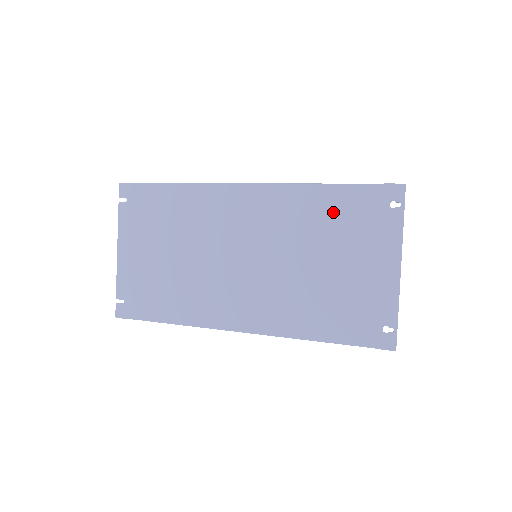
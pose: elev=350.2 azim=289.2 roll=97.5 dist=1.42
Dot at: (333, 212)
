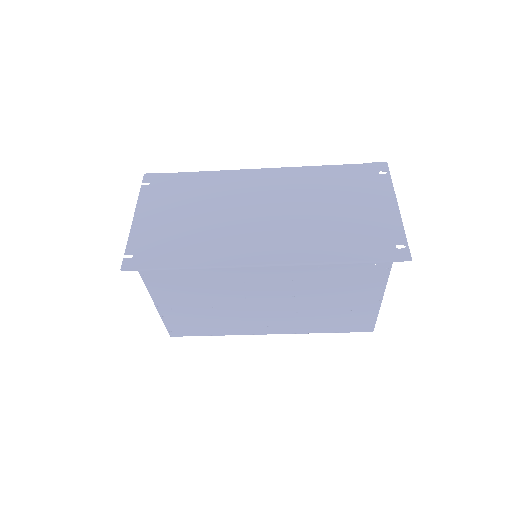
Dot at: (337, 179)
